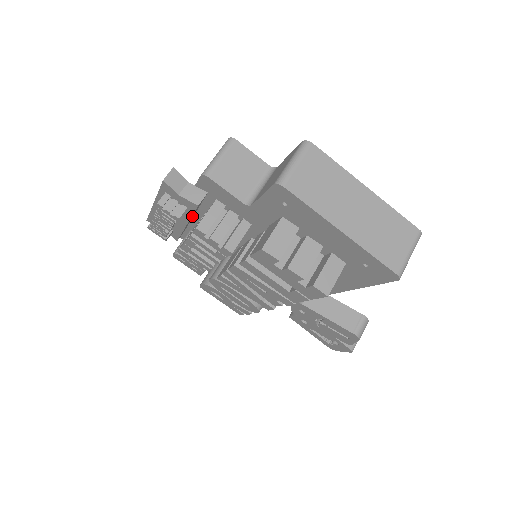
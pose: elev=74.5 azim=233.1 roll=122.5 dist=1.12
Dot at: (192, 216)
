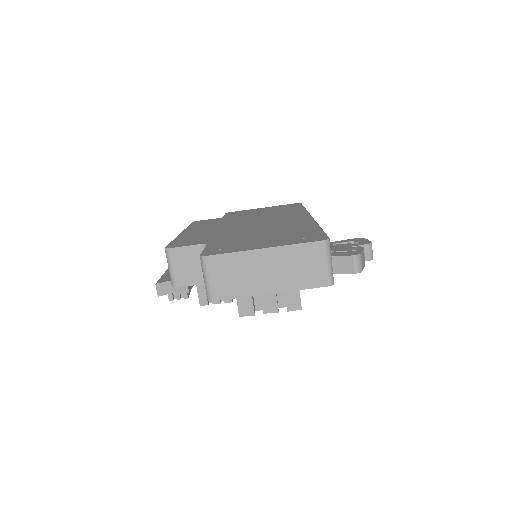
Dot at: occluded
